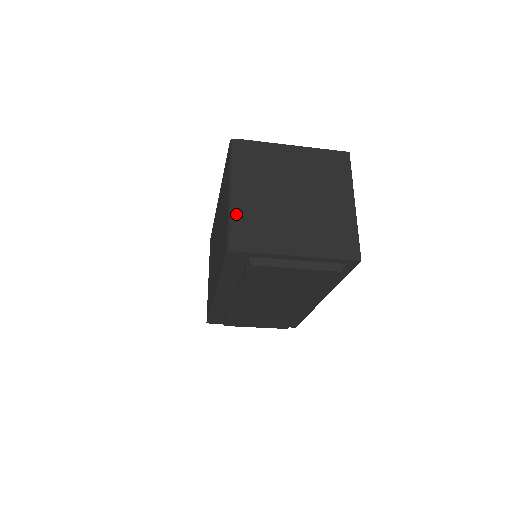
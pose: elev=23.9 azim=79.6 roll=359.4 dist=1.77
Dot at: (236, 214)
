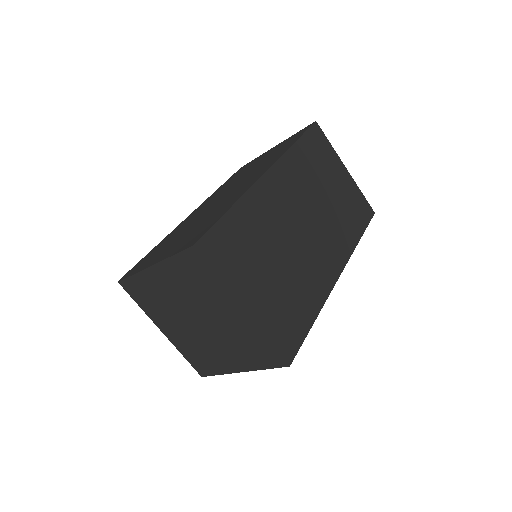
Dot at: (179, 349)
